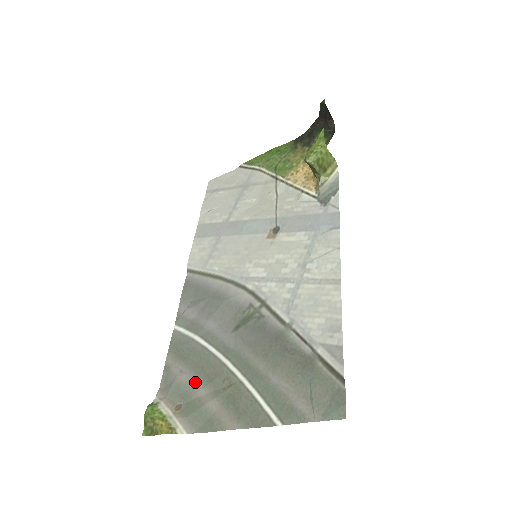
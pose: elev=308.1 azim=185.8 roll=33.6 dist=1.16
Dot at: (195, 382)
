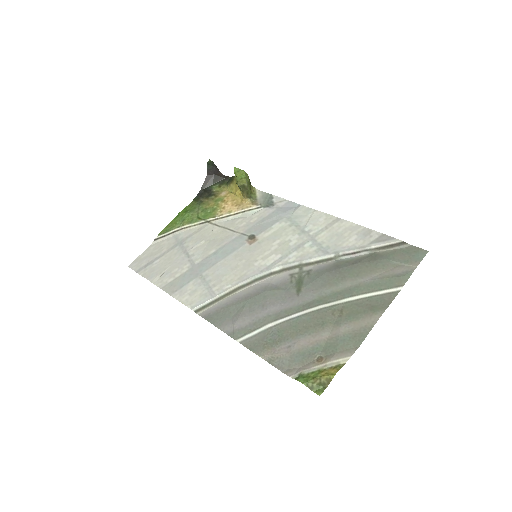
Dot at: (311, 337)
